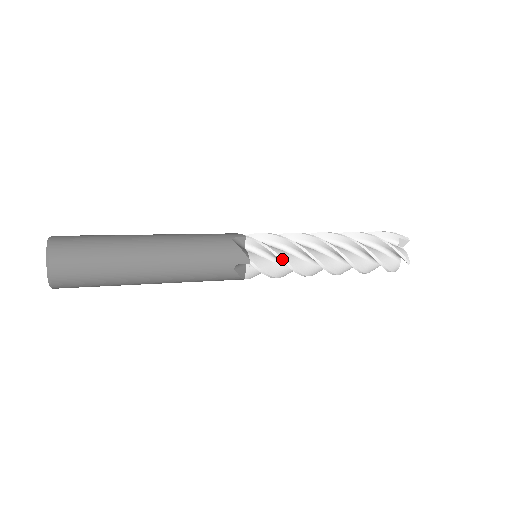
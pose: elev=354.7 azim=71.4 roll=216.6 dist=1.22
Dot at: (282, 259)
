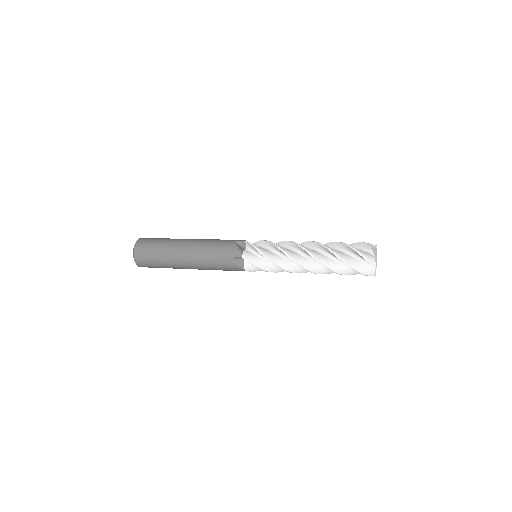
Dot at: (265, 256)
